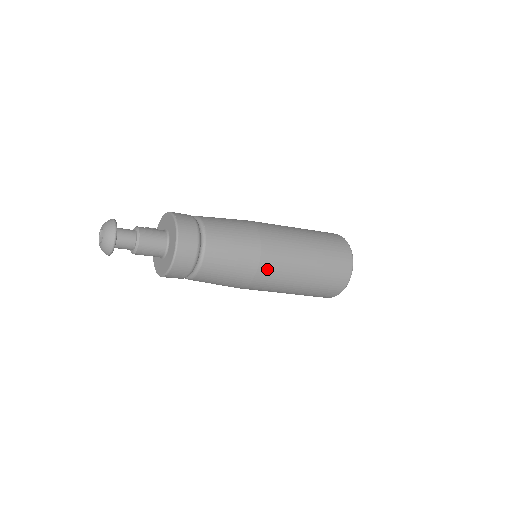
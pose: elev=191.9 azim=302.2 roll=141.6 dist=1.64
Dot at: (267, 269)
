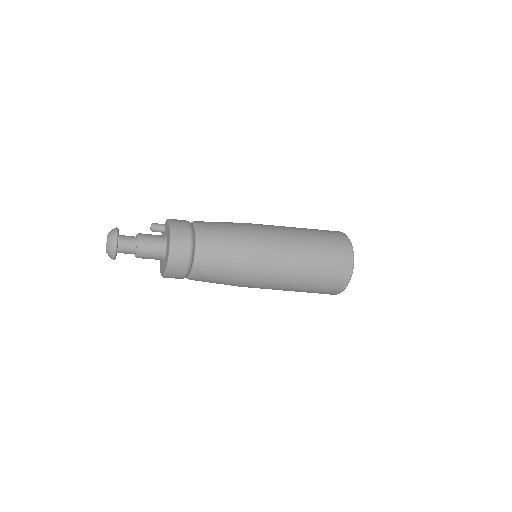
Dot at: (254, 284)
